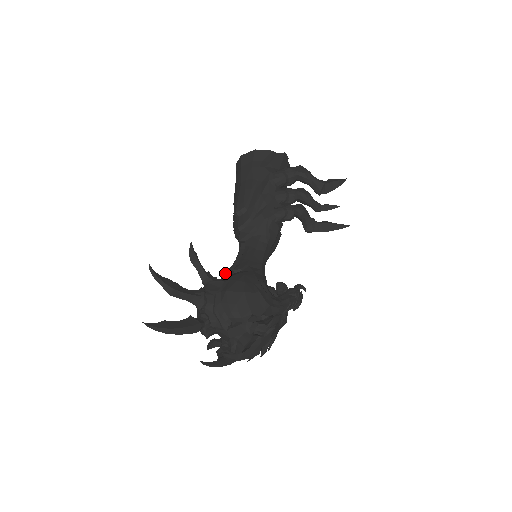
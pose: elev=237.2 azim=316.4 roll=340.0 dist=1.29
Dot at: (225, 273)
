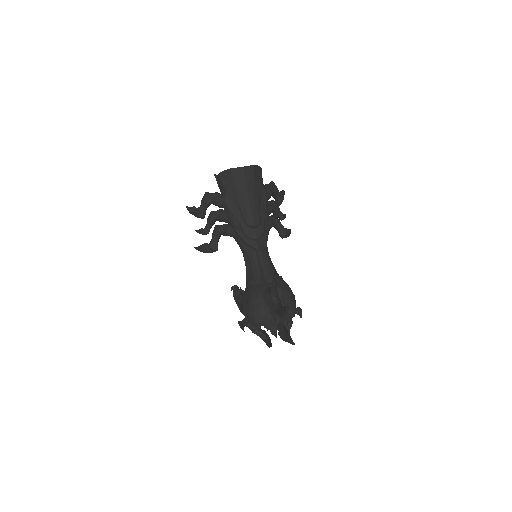
Dot at: (261, 279)
